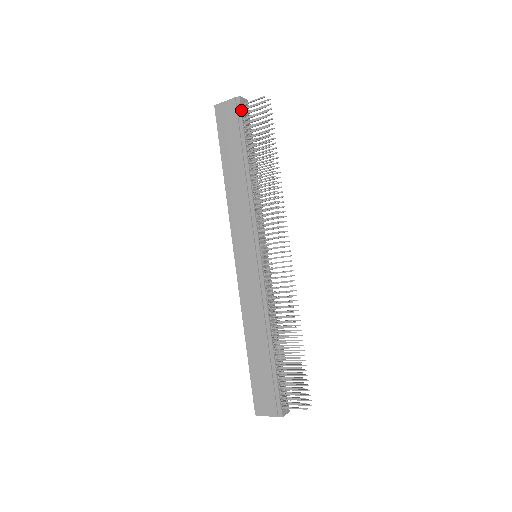
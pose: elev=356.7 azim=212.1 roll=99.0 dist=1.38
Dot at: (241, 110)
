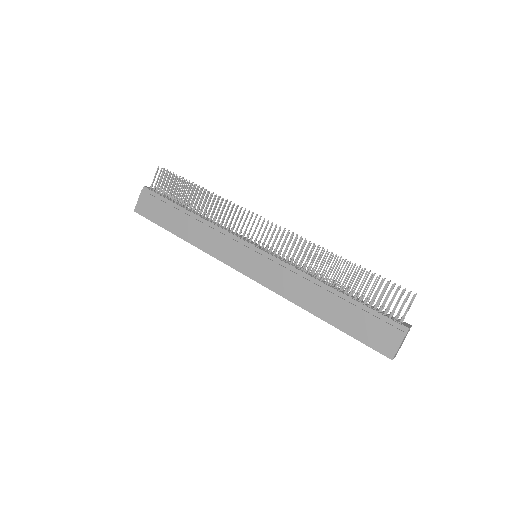
Dot at: (152, 191)
